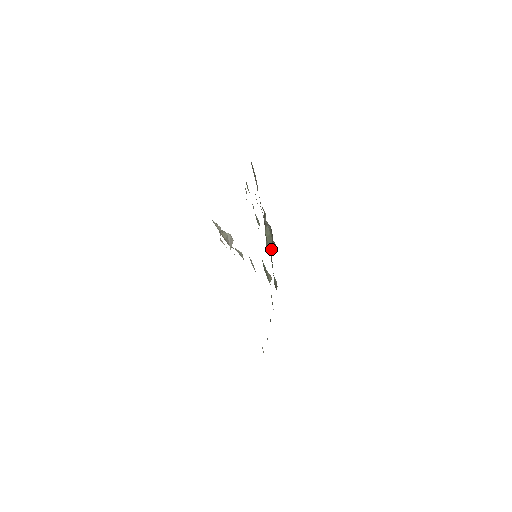
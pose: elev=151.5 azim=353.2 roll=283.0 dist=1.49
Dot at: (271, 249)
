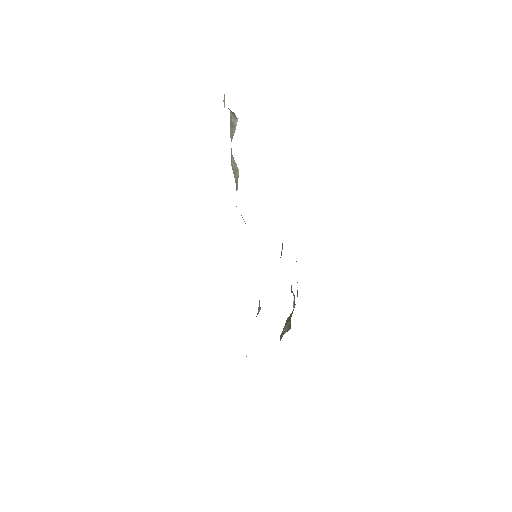
Dot at: (283, 334)
